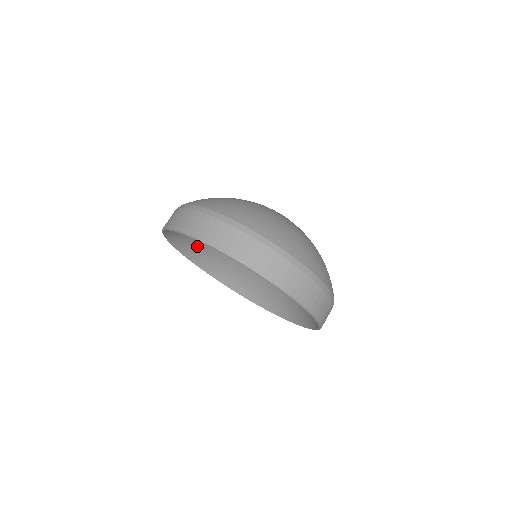
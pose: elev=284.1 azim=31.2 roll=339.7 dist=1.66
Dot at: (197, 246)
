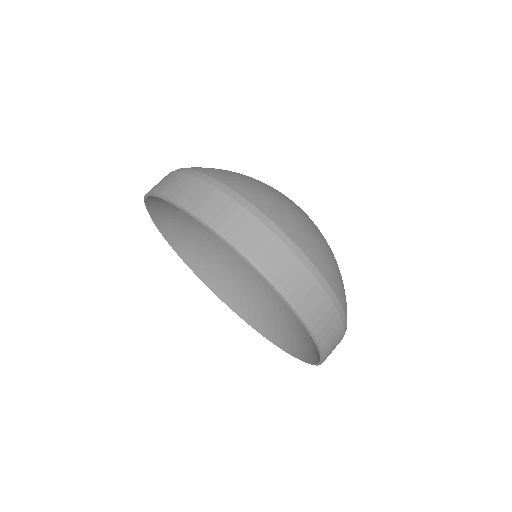
Dot at: (201, 252)
